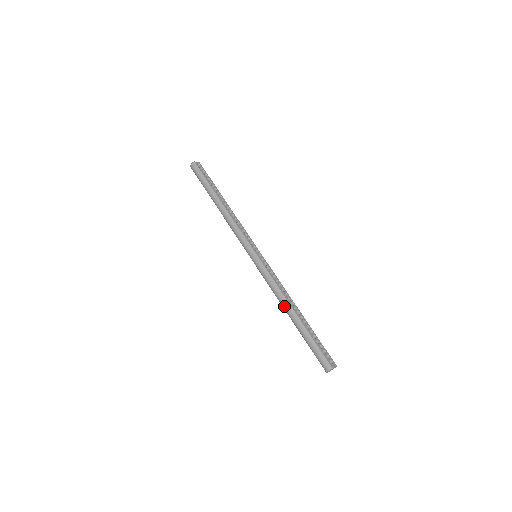
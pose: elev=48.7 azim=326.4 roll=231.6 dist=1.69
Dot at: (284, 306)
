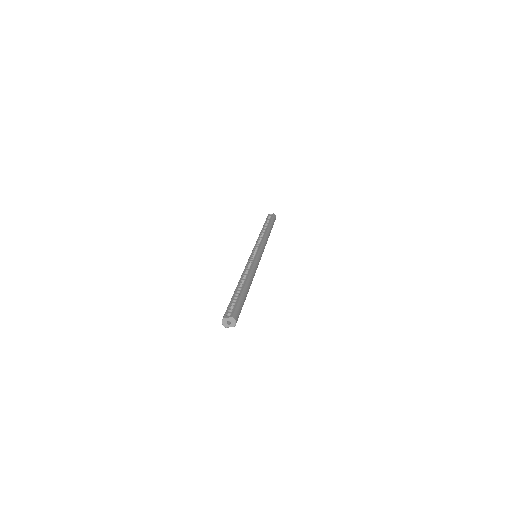
Dot at: occluded
